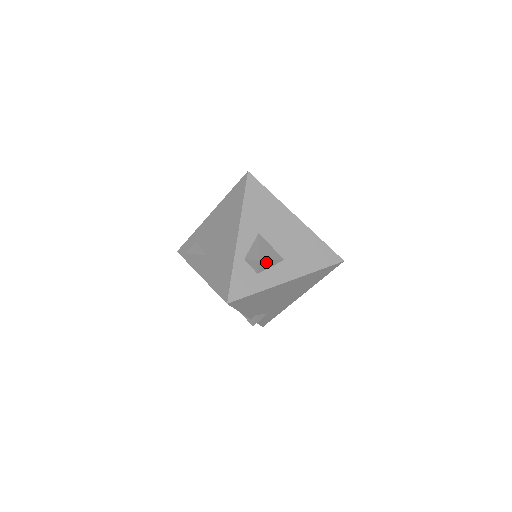
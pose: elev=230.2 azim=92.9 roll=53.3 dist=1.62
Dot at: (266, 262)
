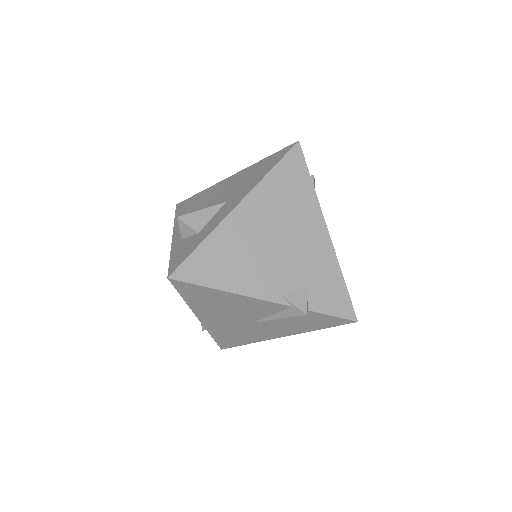
Dot at: (195, 215)
